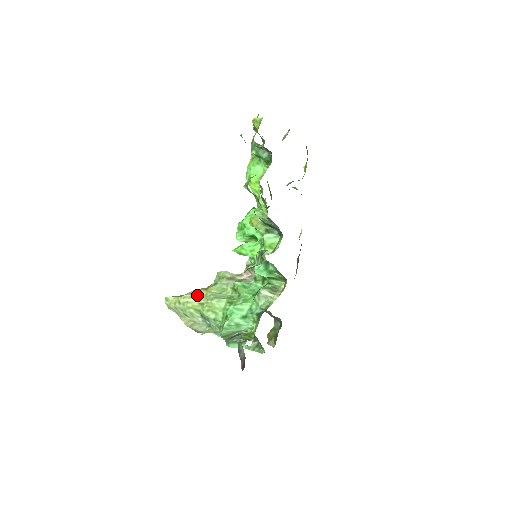
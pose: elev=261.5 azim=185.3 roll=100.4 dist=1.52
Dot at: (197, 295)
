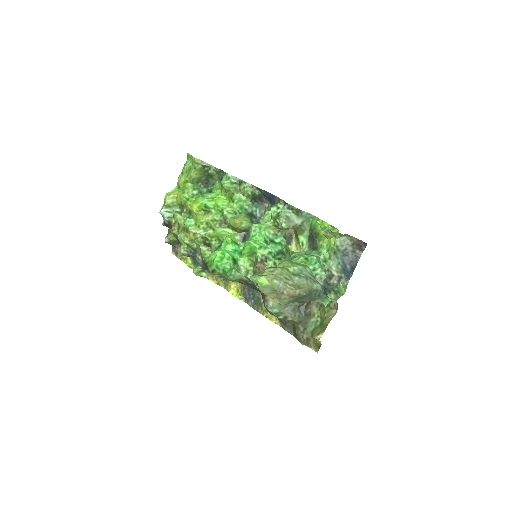
Dot at: occluded
